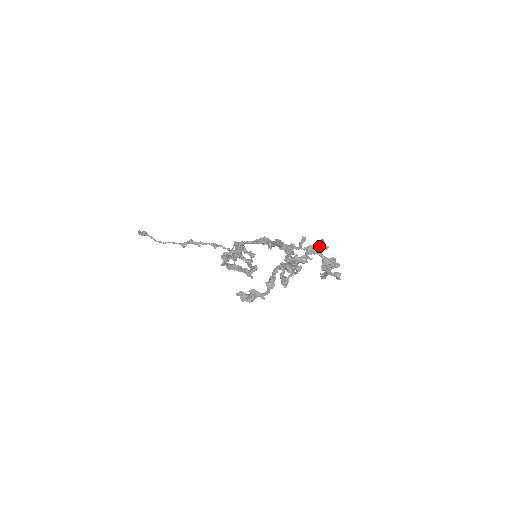
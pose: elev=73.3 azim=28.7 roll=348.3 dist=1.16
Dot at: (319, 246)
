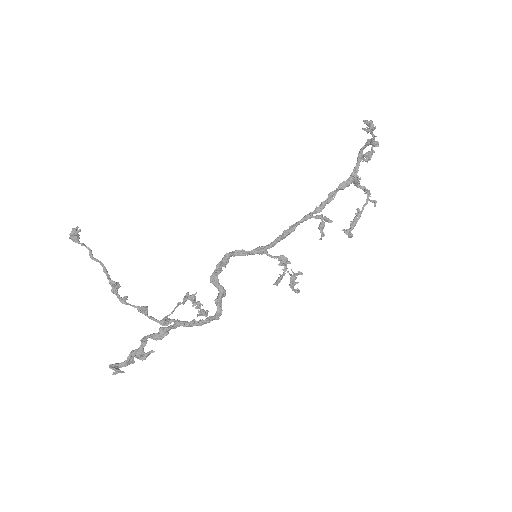
Dot at: (357, 185)
